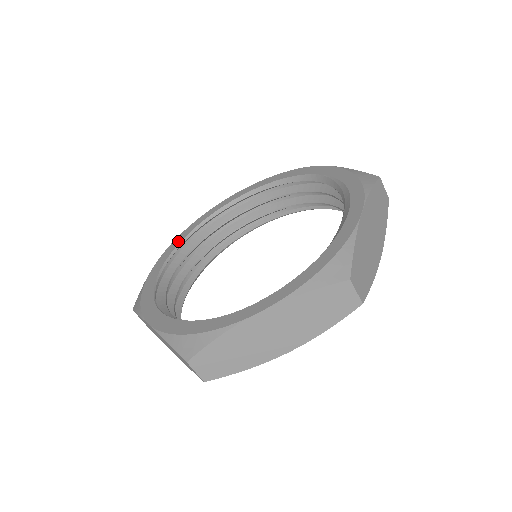
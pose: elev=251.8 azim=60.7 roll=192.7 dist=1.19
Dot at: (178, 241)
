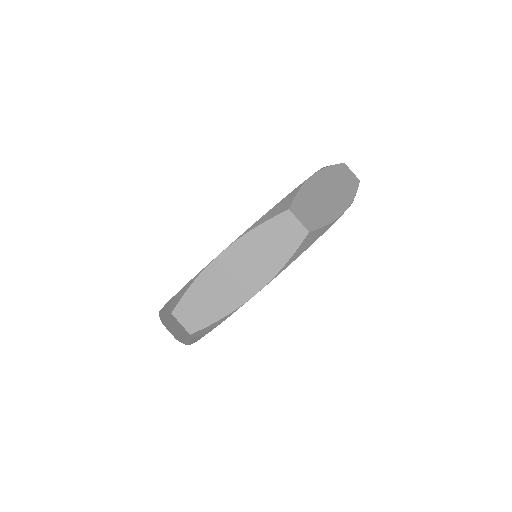
Dot at: occluded
